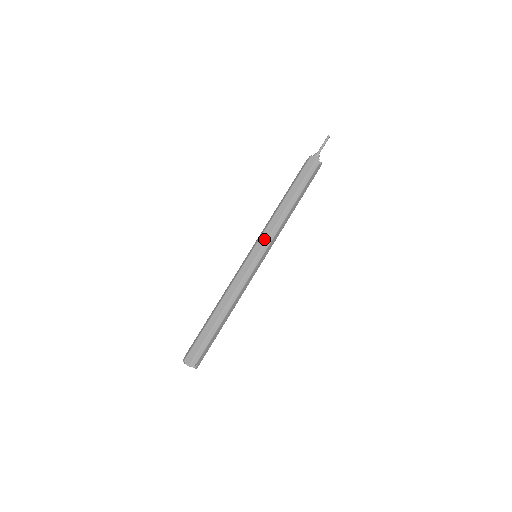
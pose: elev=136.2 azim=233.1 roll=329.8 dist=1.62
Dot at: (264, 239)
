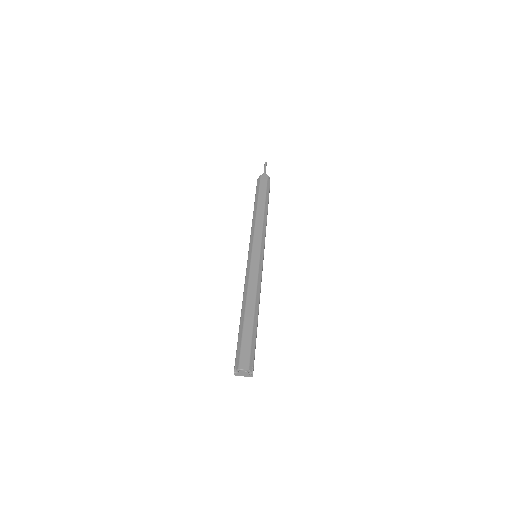
Dot at: (258, 238)
